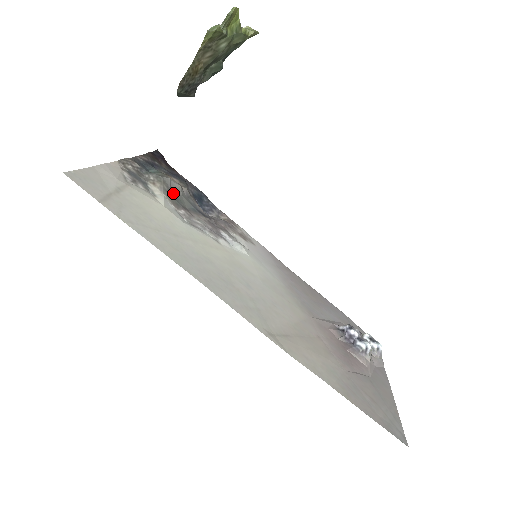
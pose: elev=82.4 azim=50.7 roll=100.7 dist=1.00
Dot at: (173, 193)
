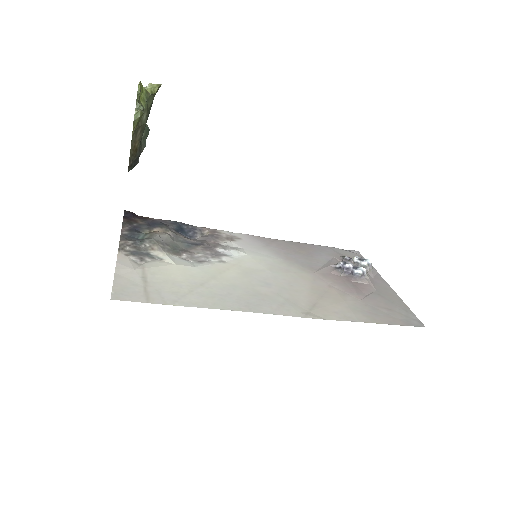
Dot at: (168, 245)
